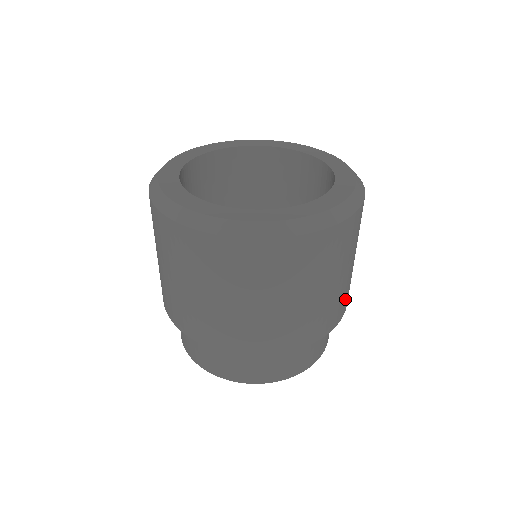
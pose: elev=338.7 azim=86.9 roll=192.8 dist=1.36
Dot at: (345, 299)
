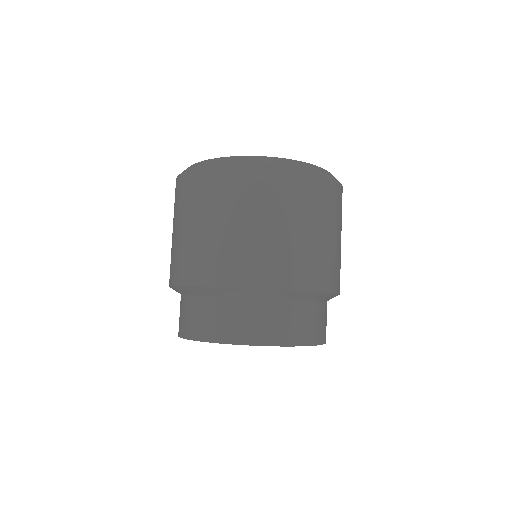
Dot at: (330, 271)
